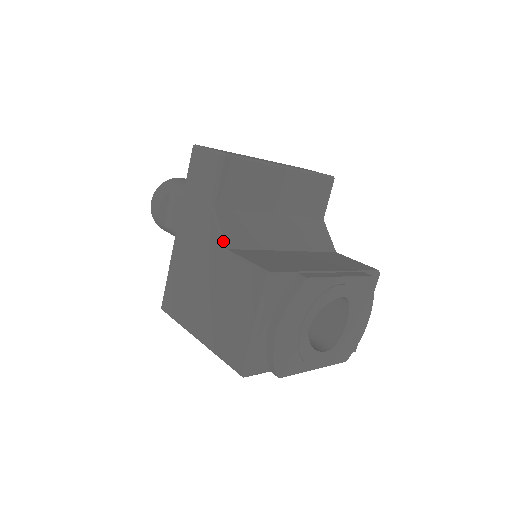
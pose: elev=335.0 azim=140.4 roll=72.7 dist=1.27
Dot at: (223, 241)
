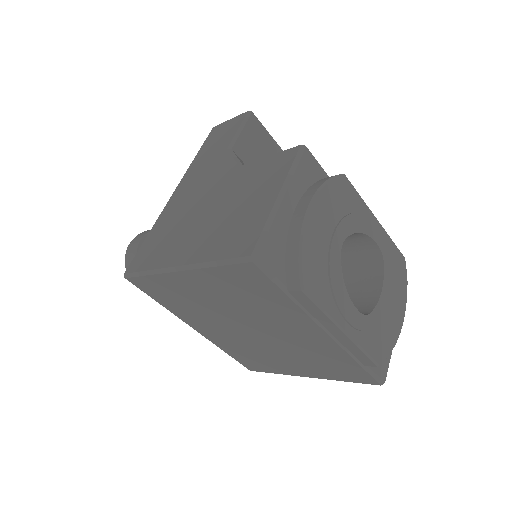
Dot at: (239, 162)
